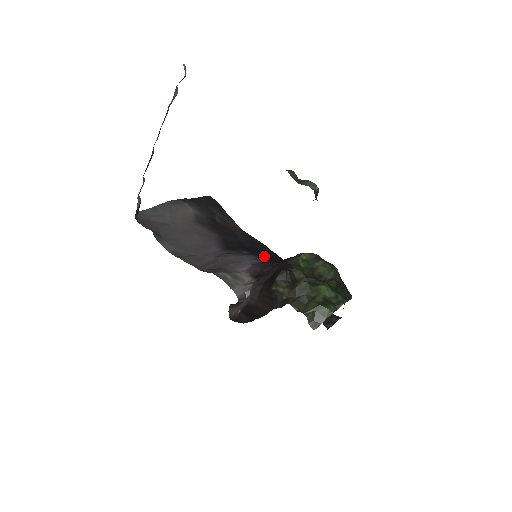
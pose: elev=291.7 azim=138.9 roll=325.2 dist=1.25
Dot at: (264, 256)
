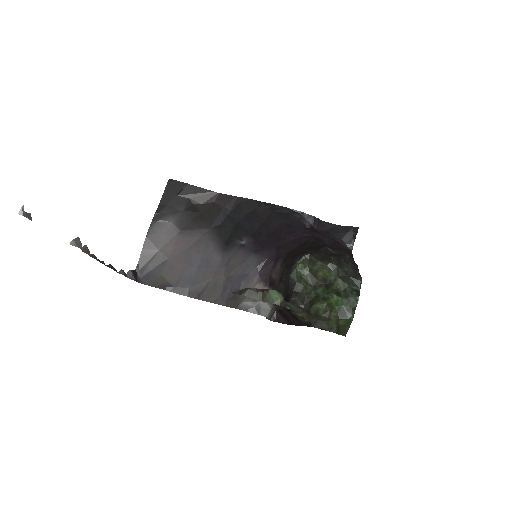
Dot at: (260, 231)
